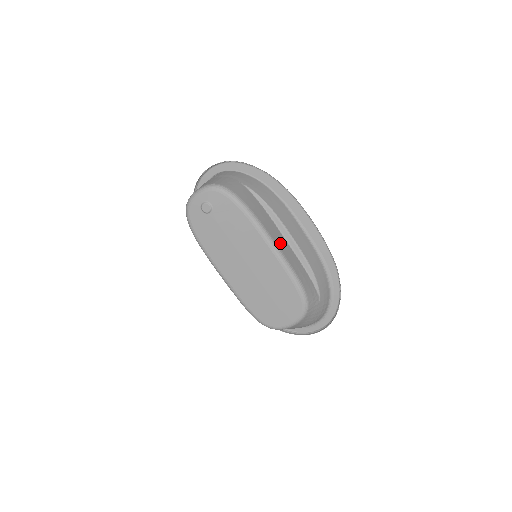
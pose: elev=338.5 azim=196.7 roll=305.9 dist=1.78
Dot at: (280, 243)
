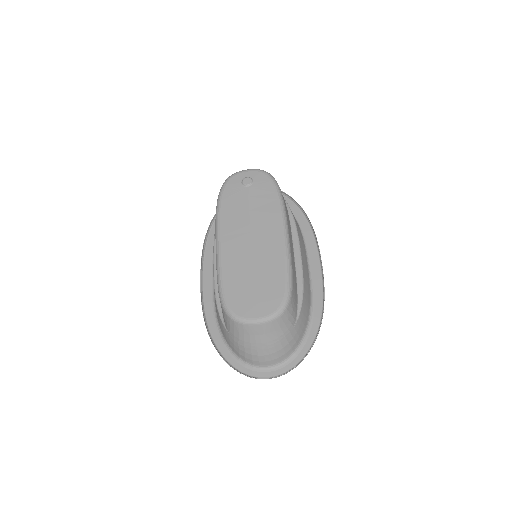
Dot at: (291, 244)
